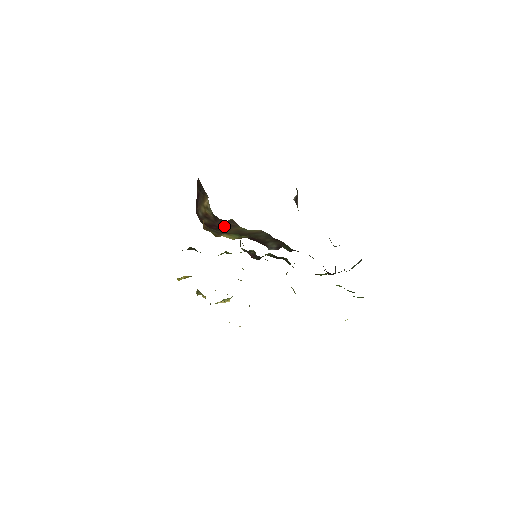
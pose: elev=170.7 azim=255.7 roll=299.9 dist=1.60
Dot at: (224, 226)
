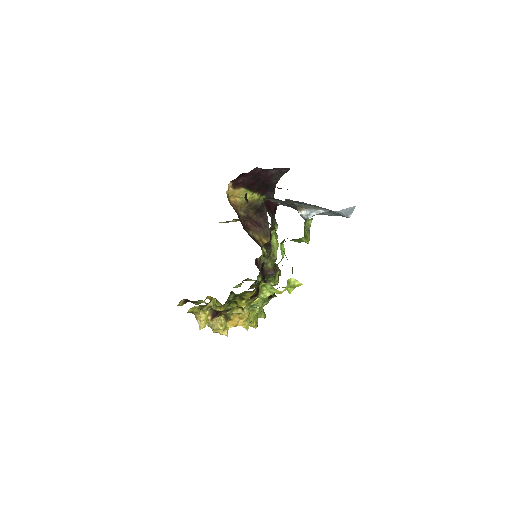
Dot at: occluded
